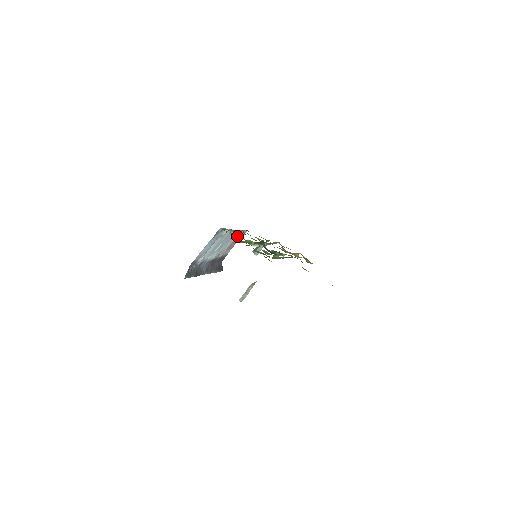
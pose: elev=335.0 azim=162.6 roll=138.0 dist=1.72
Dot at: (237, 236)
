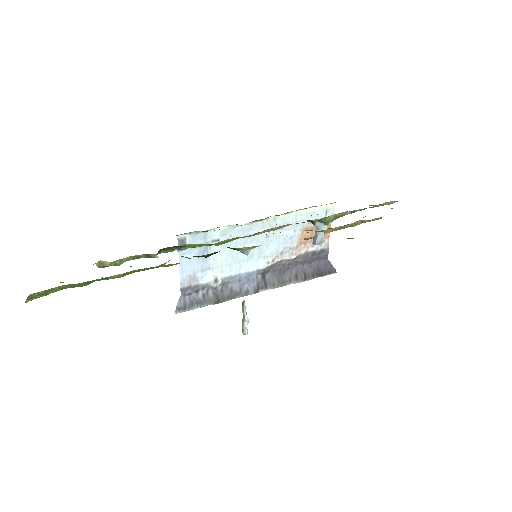
Dot at: (299, 221)
